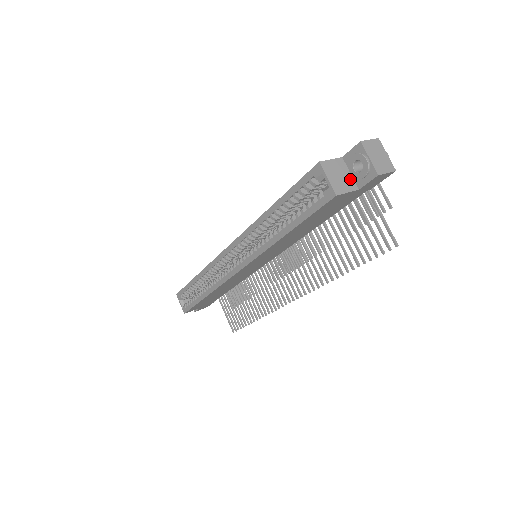
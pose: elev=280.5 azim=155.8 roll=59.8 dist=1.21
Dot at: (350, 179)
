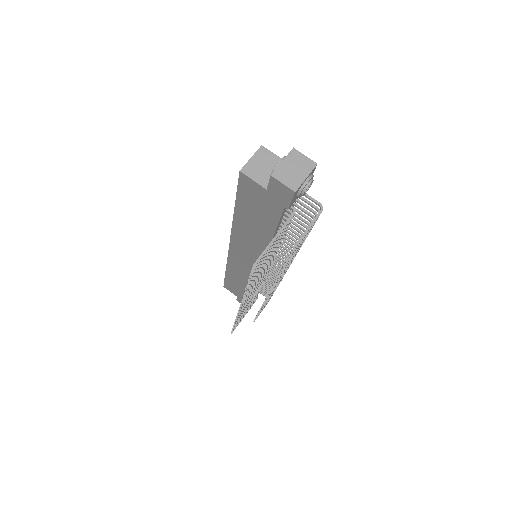
Dot at: occluded
